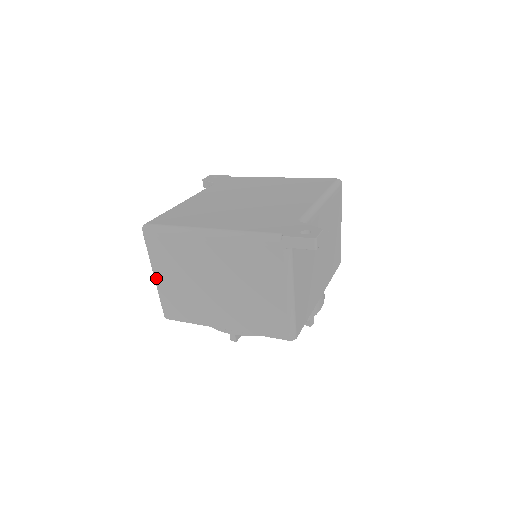
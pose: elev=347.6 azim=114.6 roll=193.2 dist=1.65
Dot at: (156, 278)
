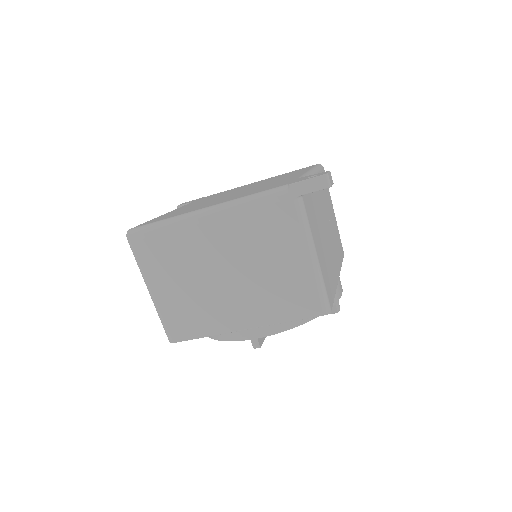
Dot at: (152, 293)
